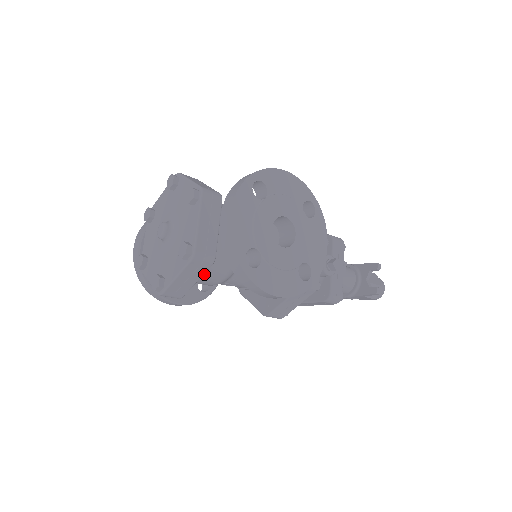
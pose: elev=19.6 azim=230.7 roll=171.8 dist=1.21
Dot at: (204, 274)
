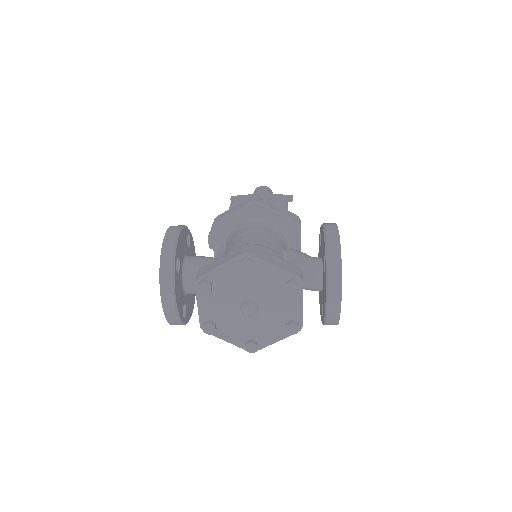
Dot at: occluded
